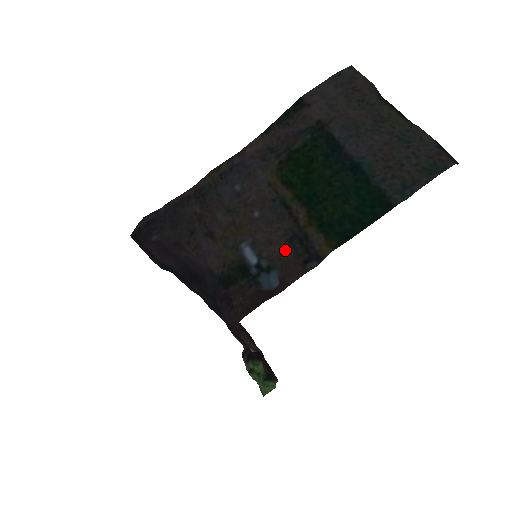
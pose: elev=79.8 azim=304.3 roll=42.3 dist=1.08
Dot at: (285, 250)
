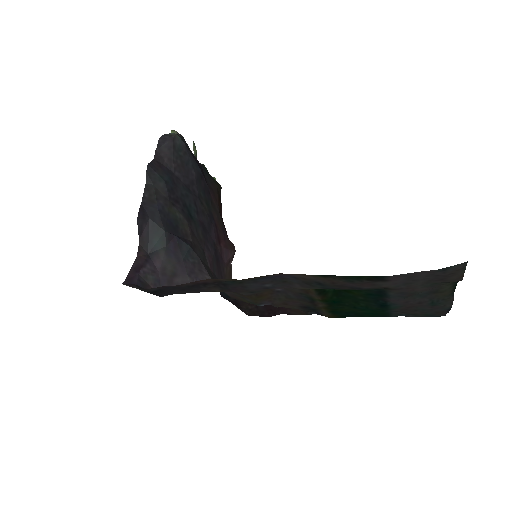
Dot at: occluded
